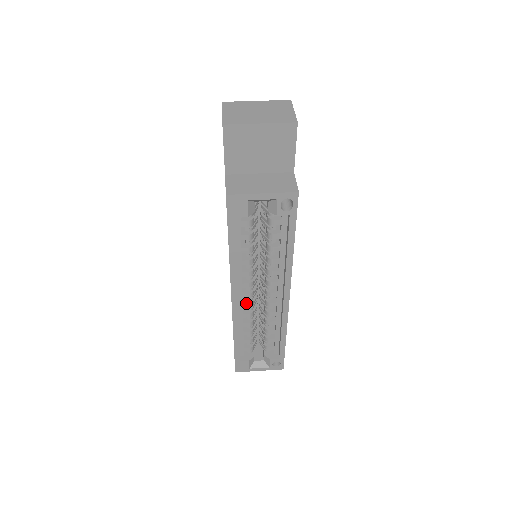
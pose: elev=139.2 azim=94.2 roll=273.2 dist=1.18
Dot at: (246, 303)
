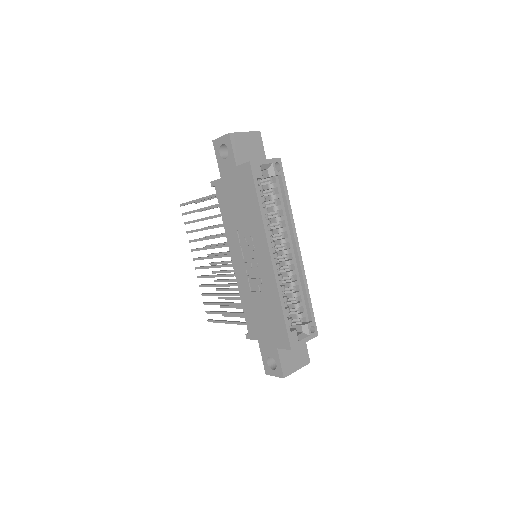
Dot at: (277, 264)
